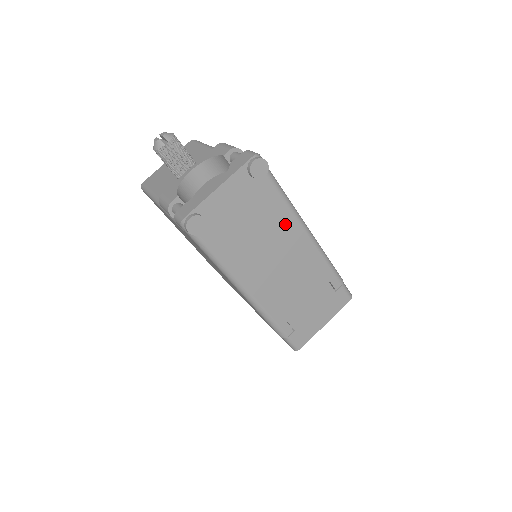
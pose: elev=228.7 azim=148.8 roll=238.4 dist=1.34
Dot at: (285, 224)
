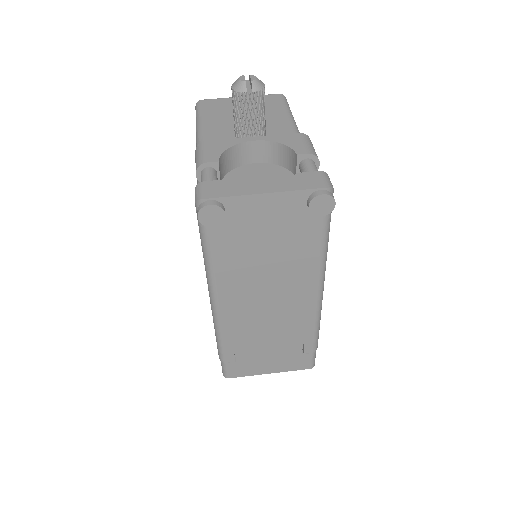
Dot at: (304, 270)
